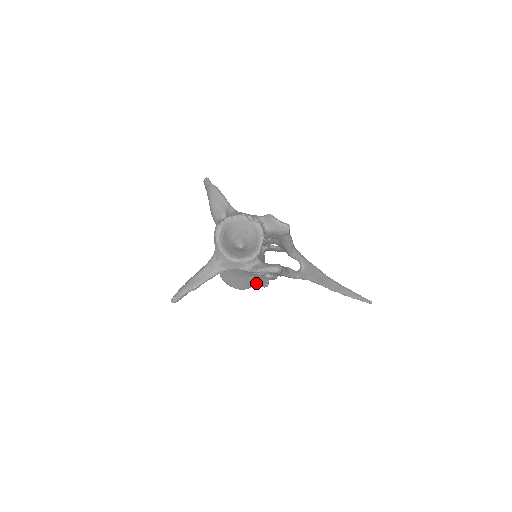
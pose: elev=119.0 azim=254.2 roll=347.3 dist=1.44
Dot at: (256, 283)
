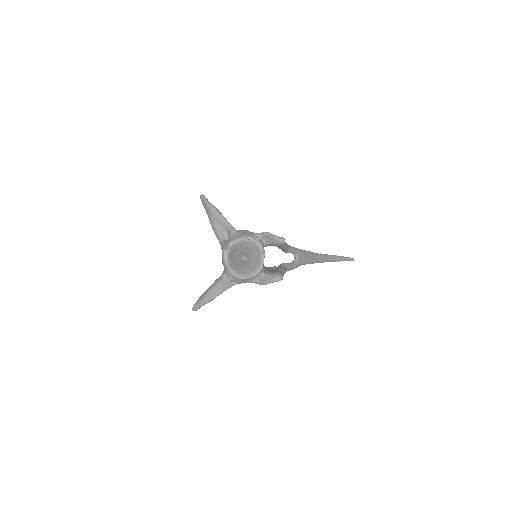
Dot at: occluded
